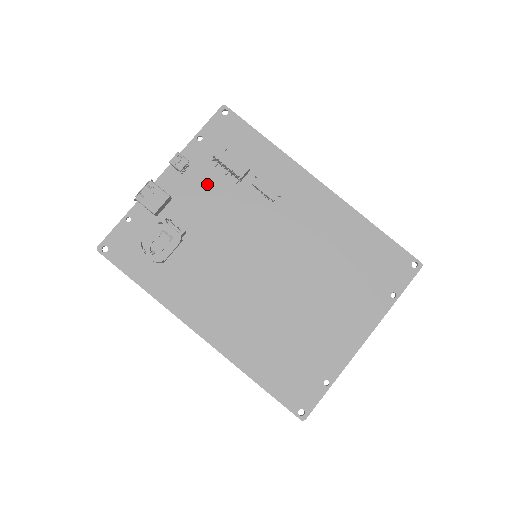
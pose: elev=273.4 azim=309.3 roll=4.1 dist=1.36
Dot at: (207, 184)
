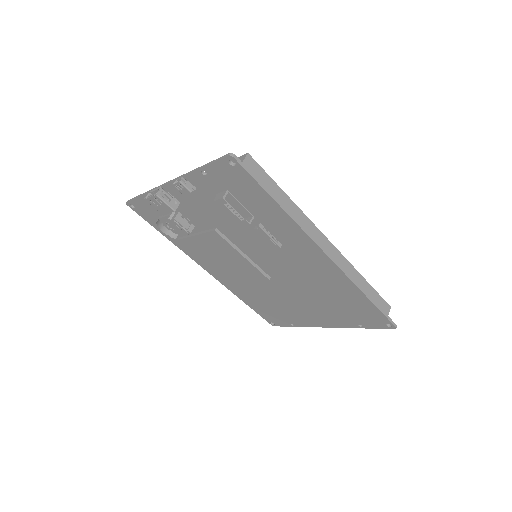
Dot at: (212, 207)
